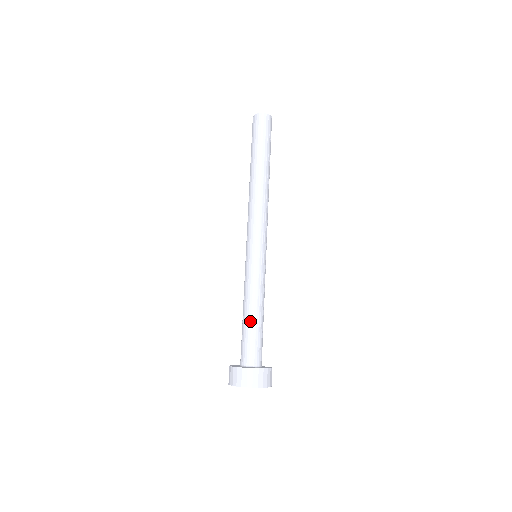
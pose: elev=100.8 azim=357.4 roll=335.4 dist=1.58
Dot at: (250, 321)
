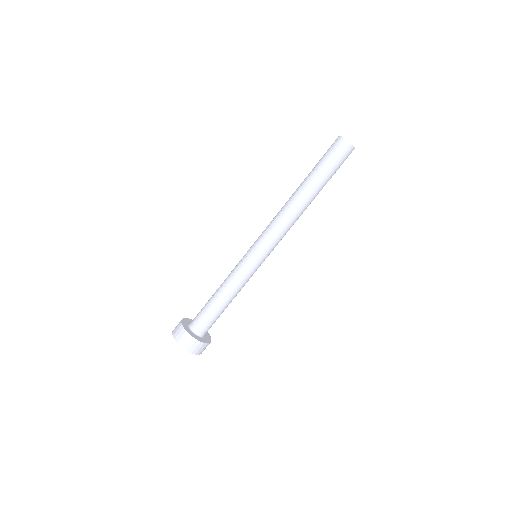
Dot at: (221, 306)
